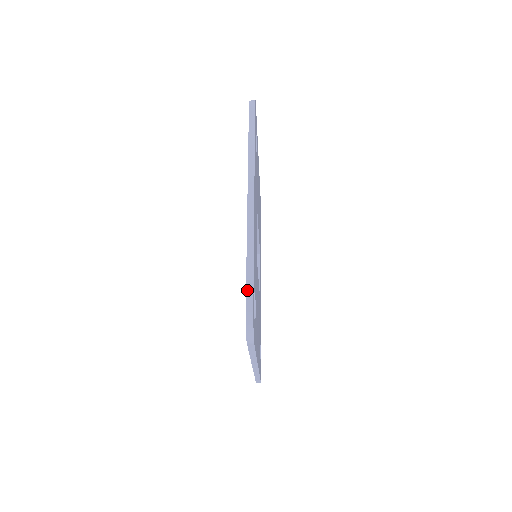
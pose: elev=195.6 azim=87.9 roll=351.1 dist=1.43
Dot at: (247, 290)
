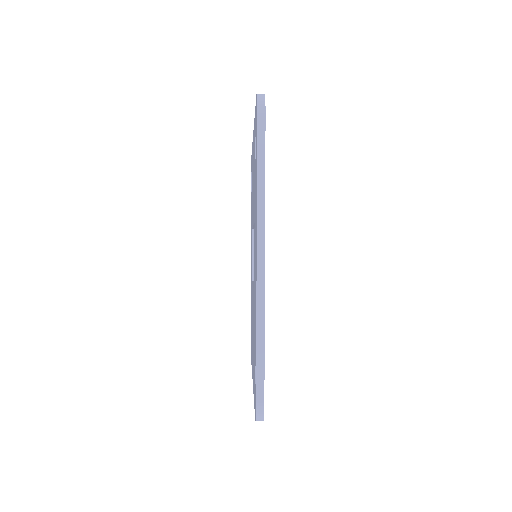
Dot at: (257, 379)
